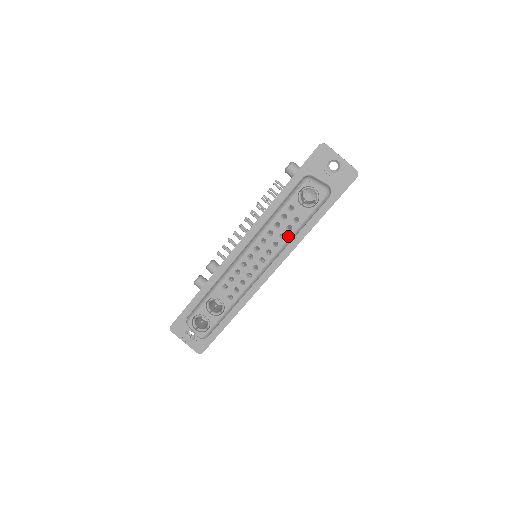
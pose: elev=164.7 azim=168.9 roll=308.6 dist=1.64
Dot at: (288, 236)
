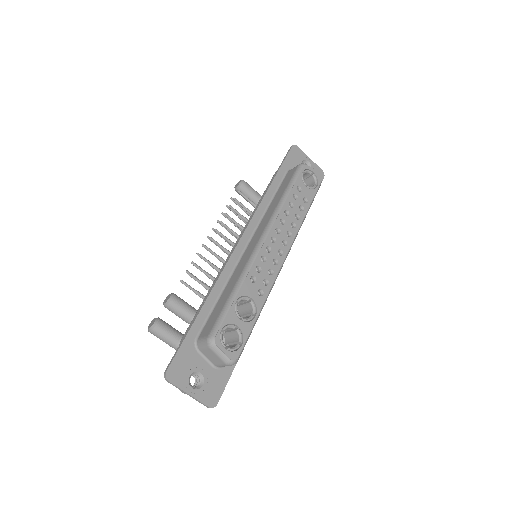
Dot at: (302, 216)
